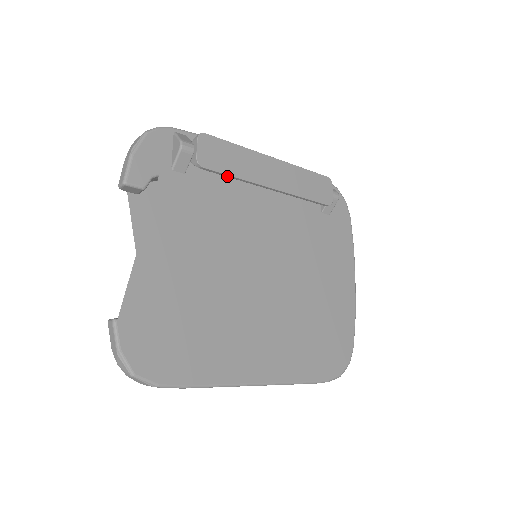
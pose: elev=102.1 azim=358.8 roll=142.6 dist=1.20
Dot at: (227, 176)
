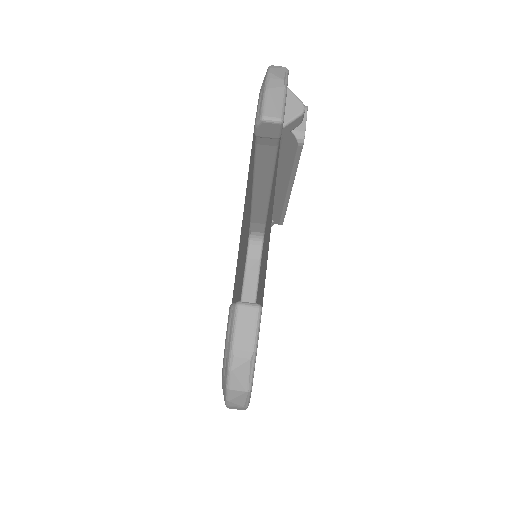
Dot at: (295, 163)
